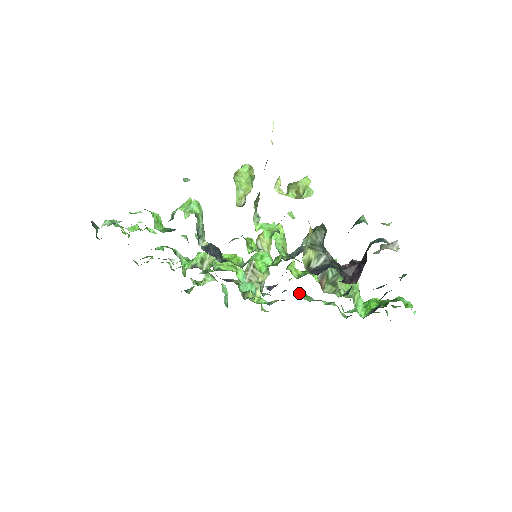
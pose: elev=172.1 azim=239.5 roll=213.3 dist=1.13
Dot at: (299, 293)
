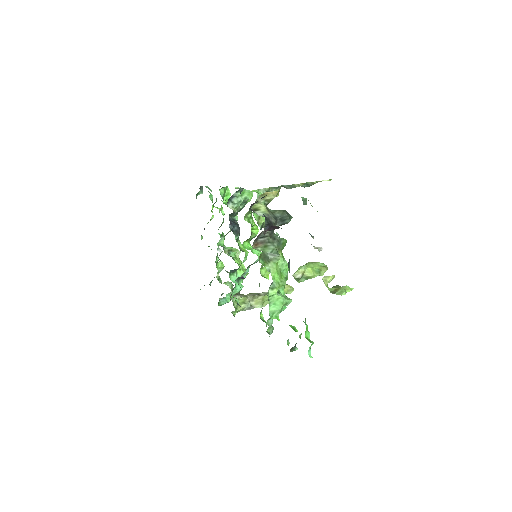
Dot at: (262, 314)
